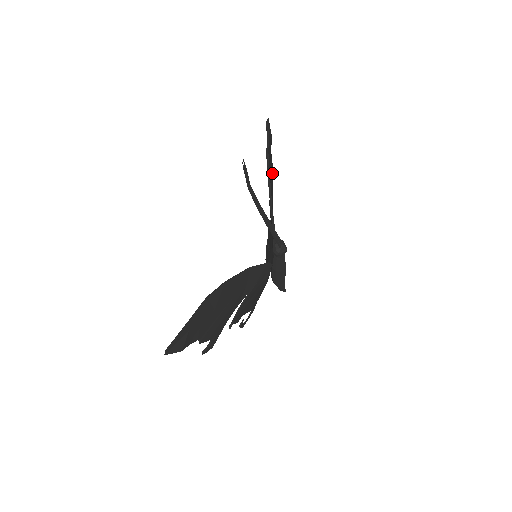
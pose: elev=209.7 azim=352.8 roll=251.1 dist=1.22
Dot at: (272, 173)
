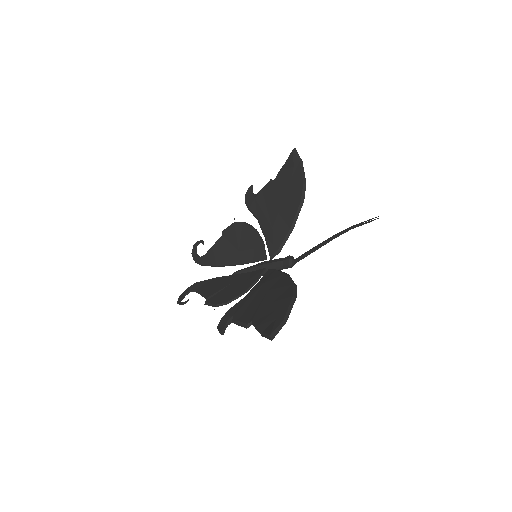
Dot at: (274, 189)
